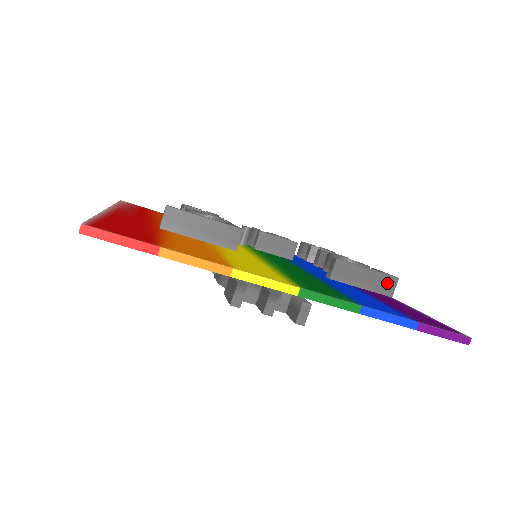
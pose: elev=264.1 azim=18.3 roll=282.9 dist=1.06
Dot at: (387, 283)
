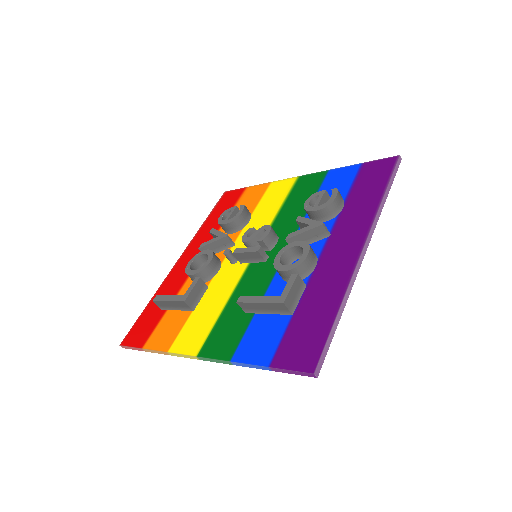
Dot at: (279, 308)
